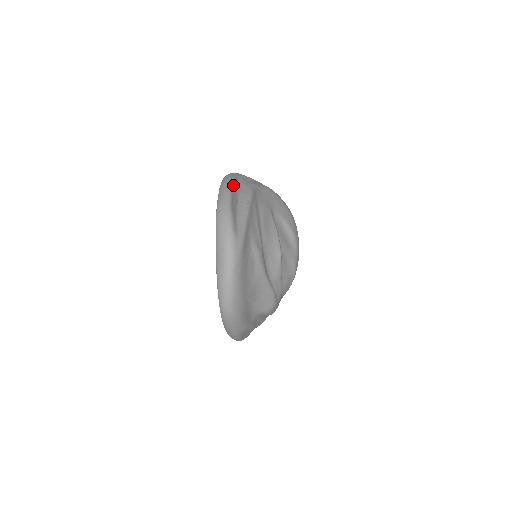
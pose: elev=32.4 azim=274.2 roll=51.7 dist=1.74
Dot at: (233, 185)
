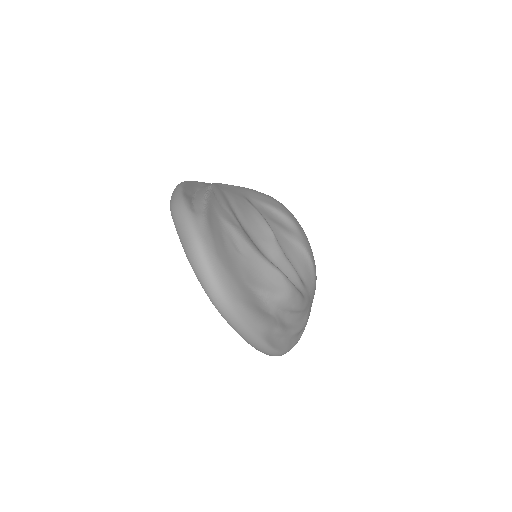
Dot at: (187, 183)
